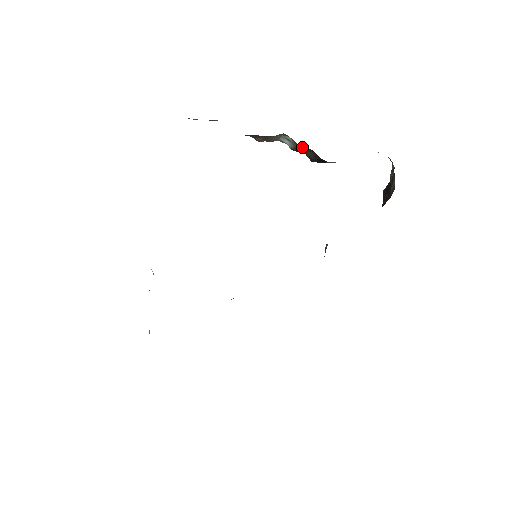
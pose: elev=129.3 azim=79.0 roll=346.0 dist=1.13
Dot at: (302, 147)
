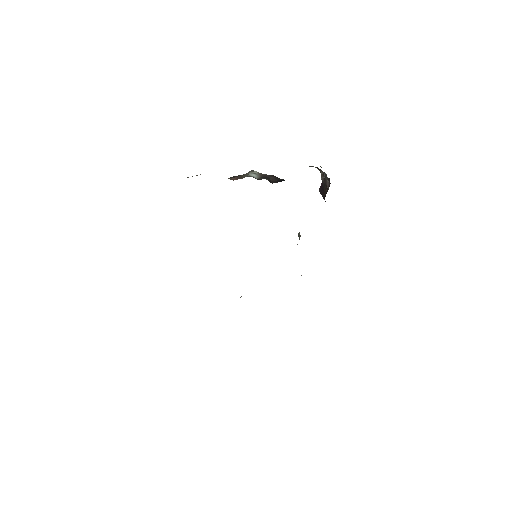
Dot at: (266, 175)
